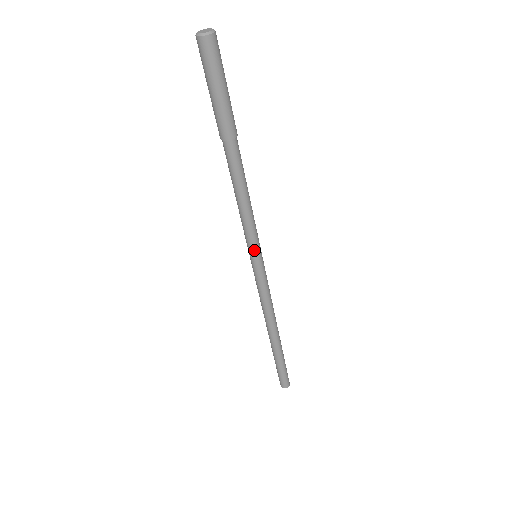
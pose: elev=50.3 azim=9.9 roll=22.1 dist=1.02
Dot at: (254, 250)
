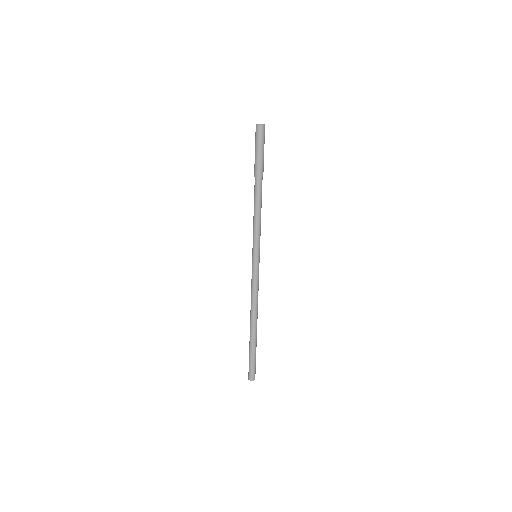
Dot at: (258, 249)
